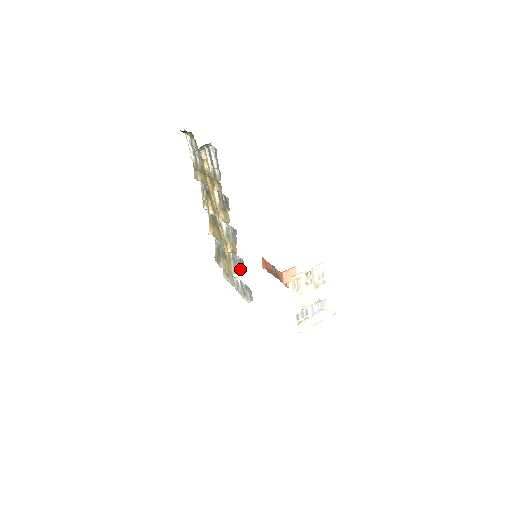
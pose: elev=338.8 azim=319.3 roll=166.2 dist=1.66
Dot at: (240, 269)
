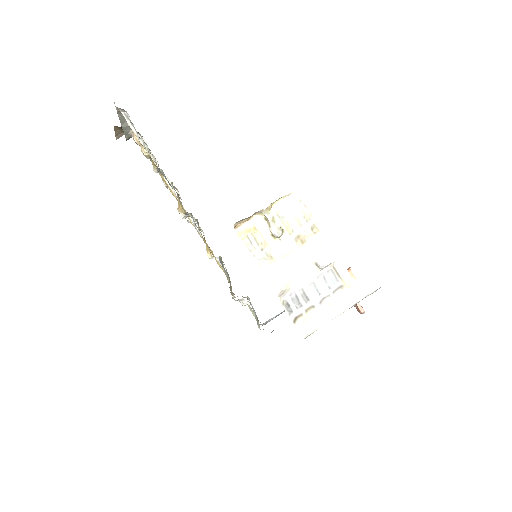
Dot at: occluded
